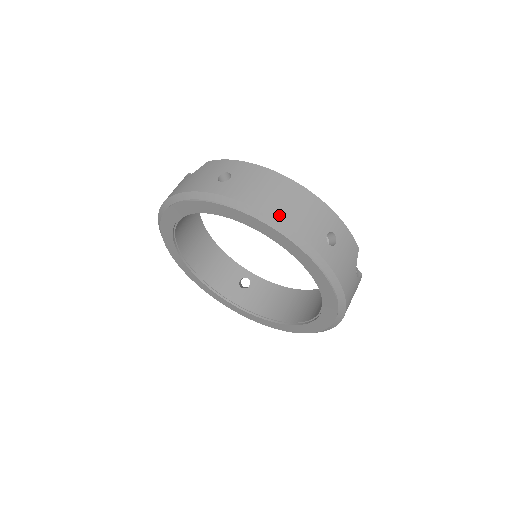
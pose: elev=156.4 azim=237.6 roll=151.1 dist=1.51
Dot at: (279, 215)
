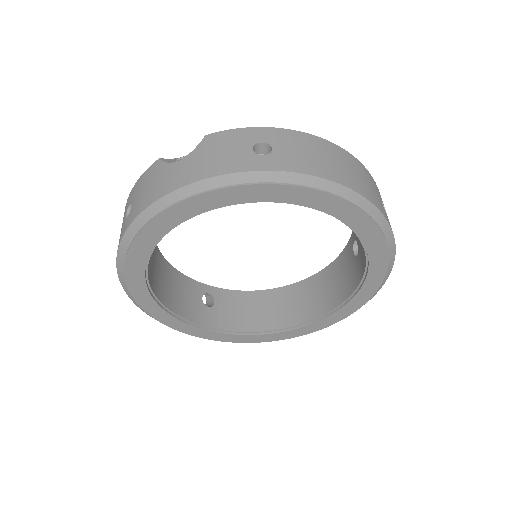
Dot at: (353, 186)
